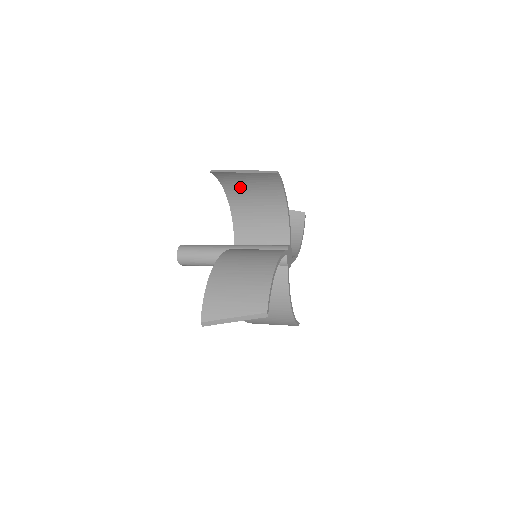
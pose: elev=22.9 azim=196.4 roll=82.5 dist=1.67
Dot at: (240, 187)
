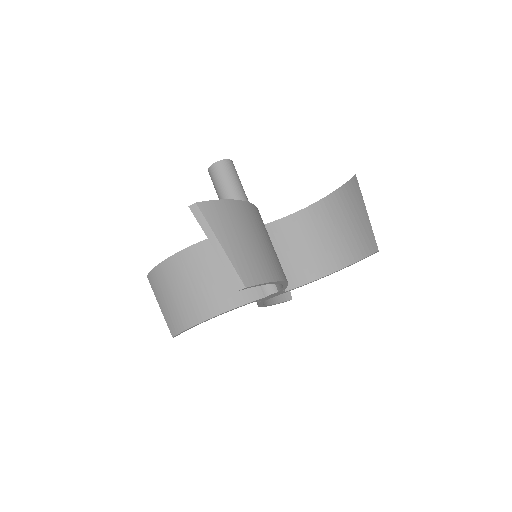
Dot at: occluded
